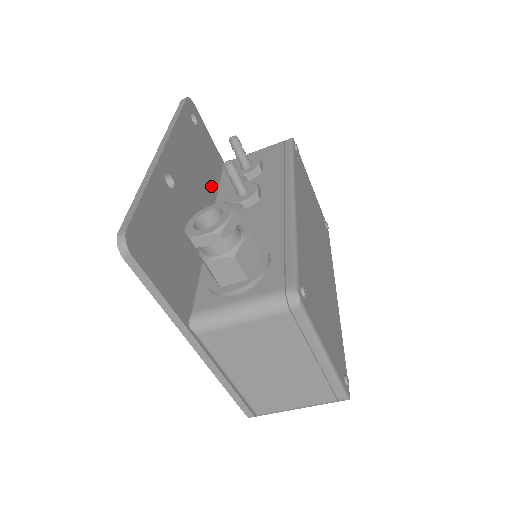
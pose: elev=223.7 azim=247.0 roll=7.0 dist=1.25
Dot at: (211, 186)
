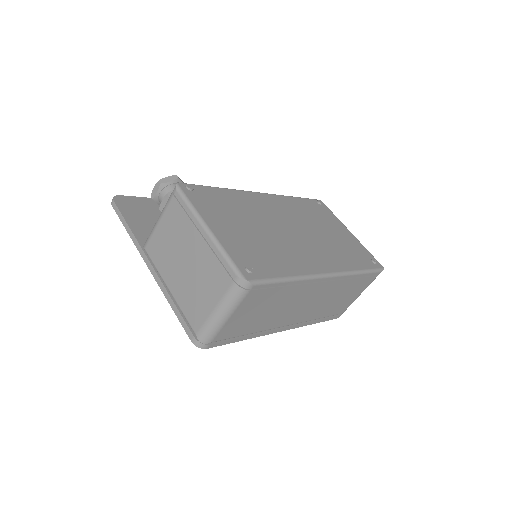
Dot at: occluded
